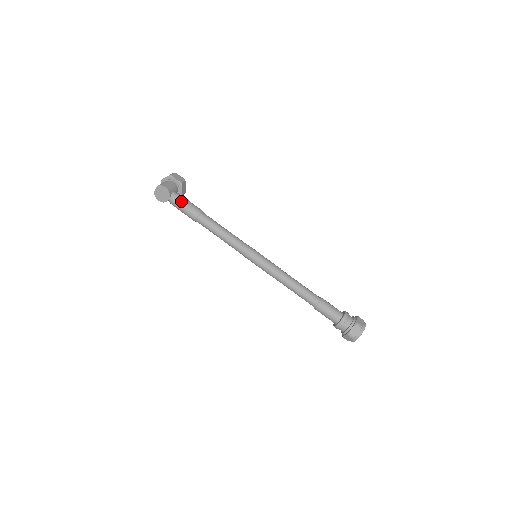
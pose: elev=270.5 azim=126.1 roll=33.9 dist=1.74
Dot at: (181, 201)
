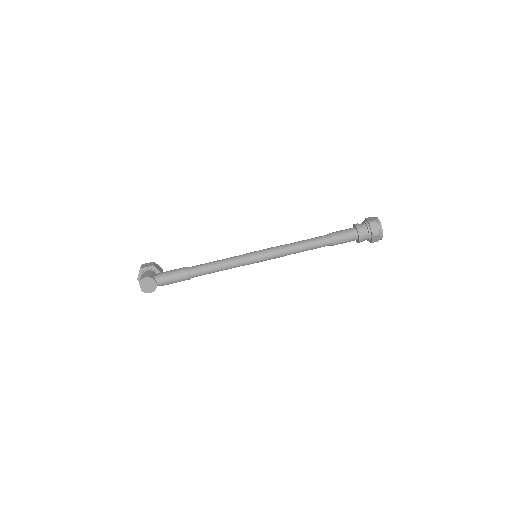
Dot at: (166, 275)
